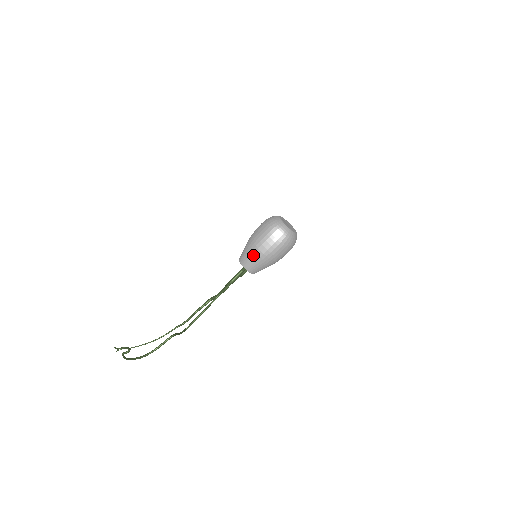
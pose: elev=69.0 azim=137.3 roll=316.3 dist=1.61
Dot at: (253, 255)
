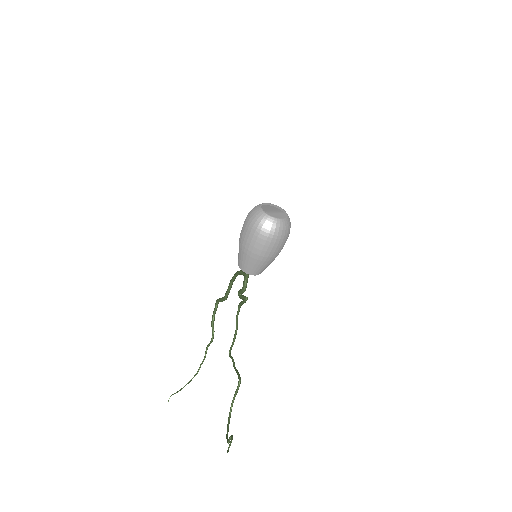
Dot at: (260, 264)
